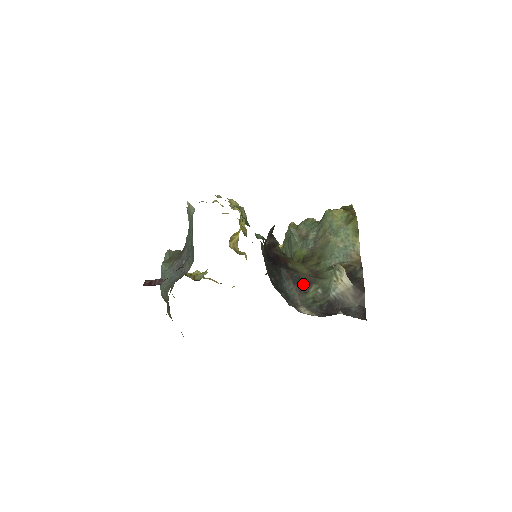
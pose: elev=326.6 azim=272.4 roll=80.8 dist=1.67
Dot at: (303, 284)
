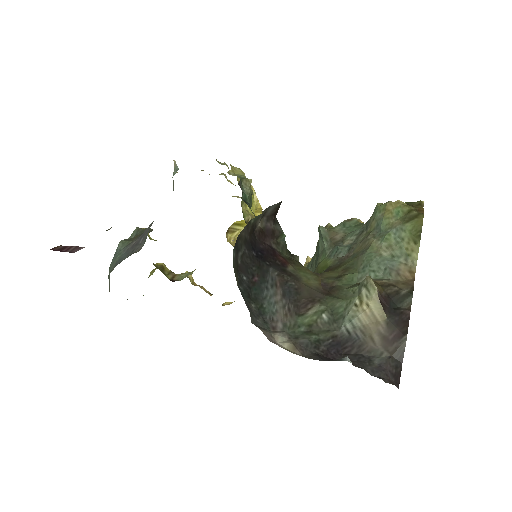
Dot at: (300, 300)
